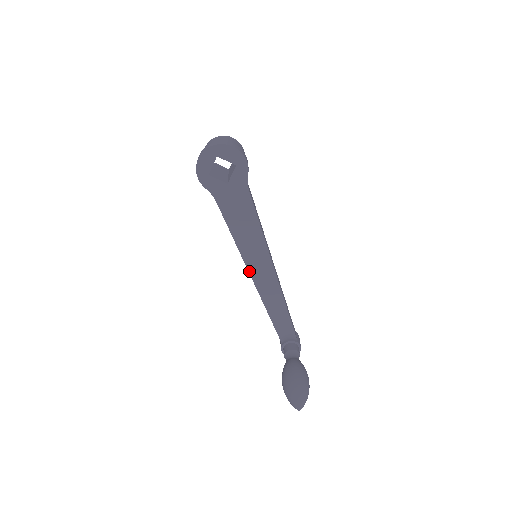
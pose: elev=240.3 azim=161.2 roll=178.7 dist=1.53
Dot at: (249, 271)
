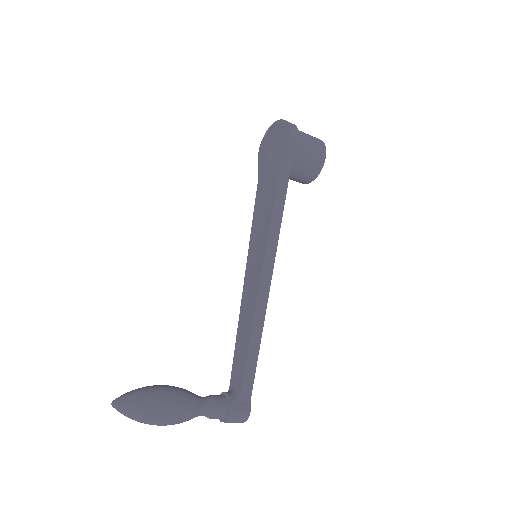
Dot at: (246, 273)
